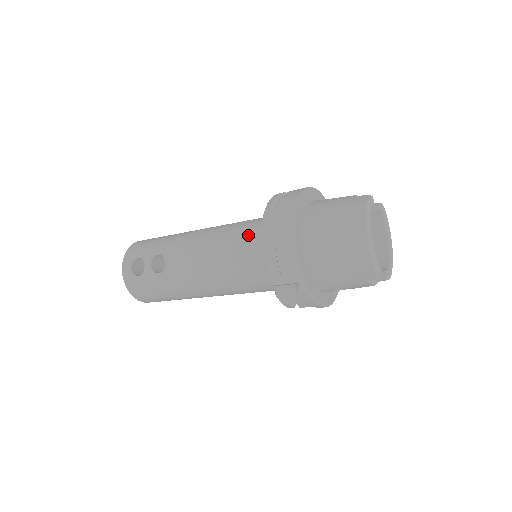
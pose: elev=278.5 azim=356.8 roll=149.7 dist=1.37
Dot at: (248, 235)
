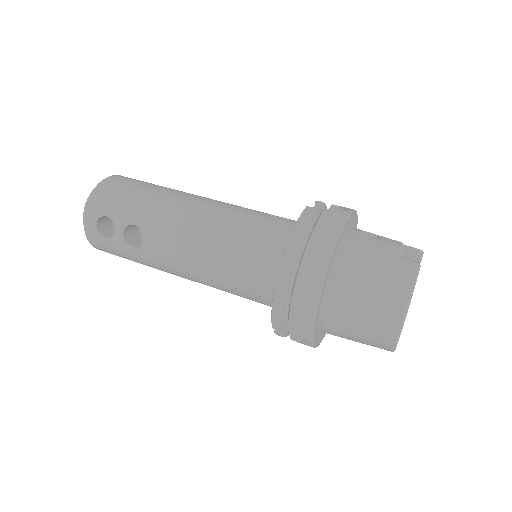
Dot at: (256, 254)
